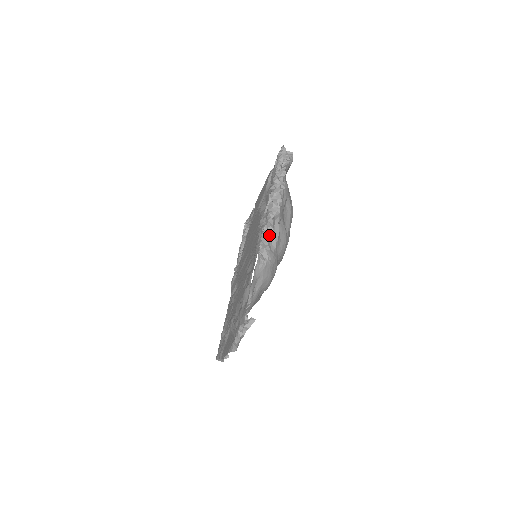
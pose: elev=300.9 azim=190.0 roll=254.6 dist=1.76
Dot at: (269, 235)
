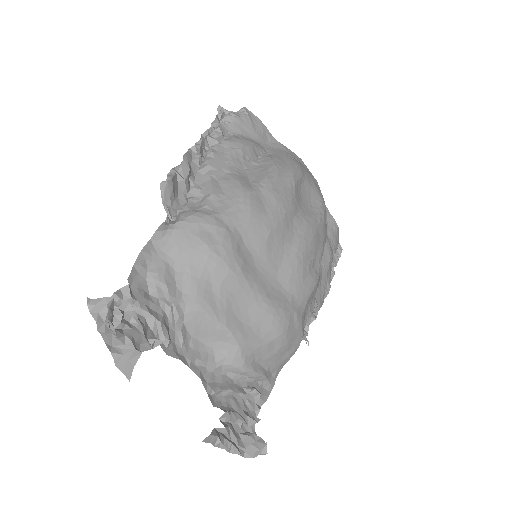
Dot at: (163, 187)
